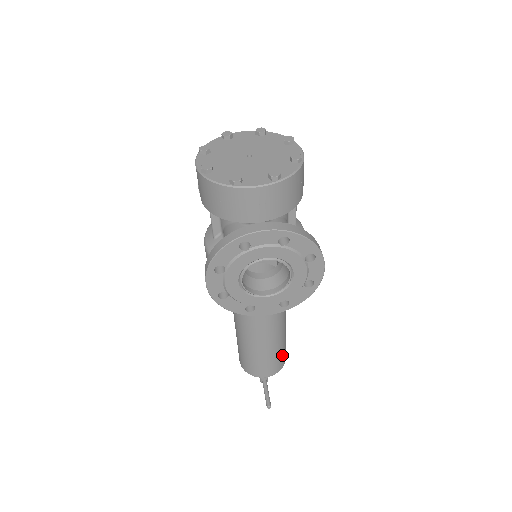
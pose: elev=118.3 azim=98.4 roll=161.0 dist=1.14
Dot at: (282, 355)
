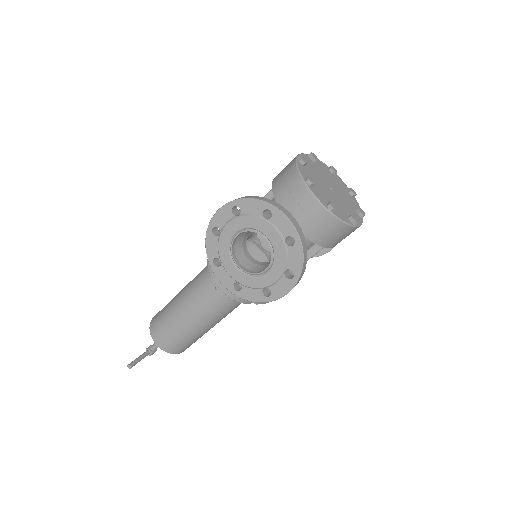
Dot at: (183, 344)
